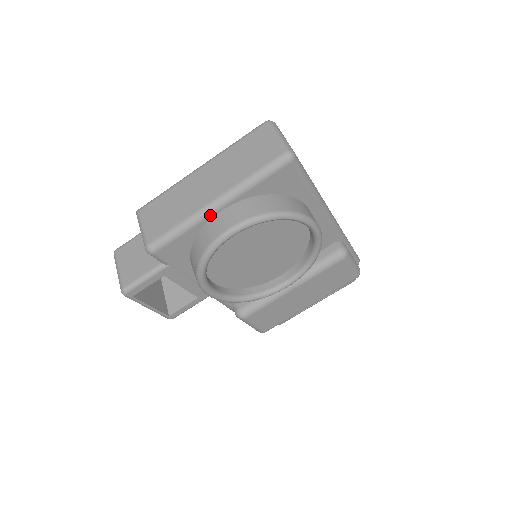
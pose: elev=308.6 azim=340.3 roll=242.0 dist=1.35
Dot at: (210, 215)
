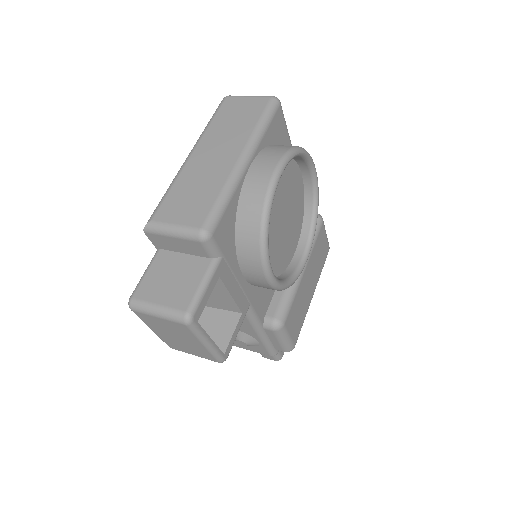
Dot at: (244, 172)
